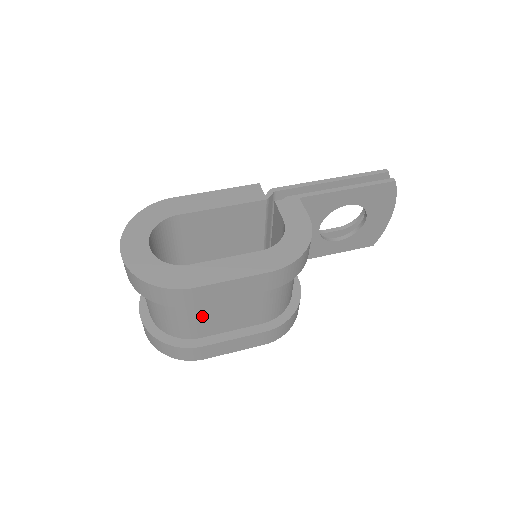
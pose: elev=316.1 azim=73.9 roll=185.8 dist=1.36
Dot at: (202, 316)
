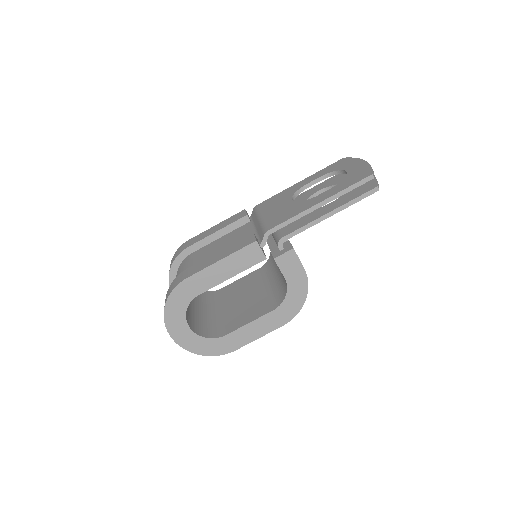
Dot at: occluded
